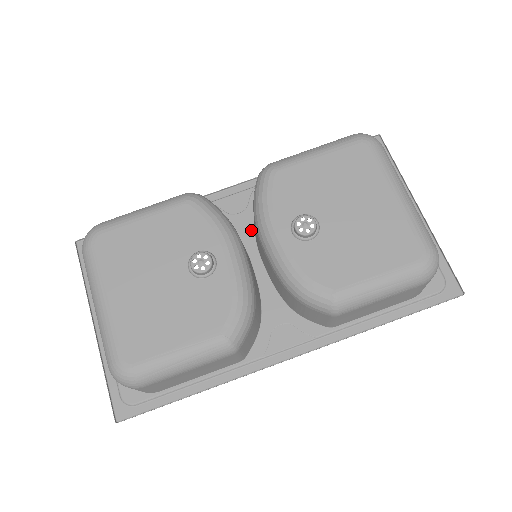
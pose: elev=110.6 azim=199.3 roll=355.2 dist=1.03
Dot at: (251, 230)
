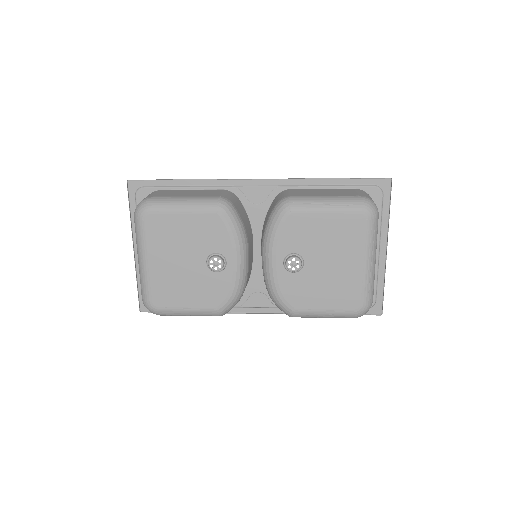
Dot at: (261, 221)
